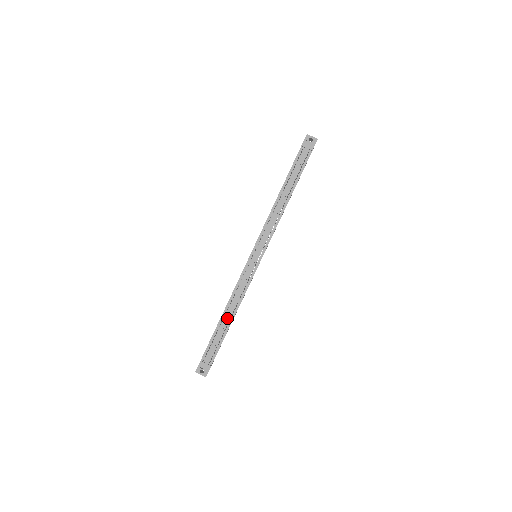
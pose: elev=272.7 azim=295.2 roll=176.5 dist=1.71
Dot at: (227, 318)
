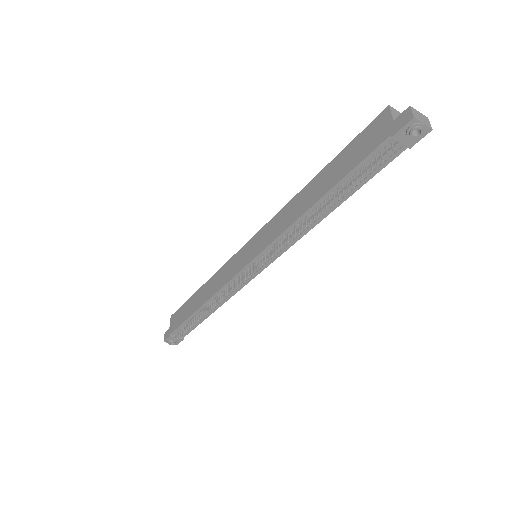
Dot at: occluded
